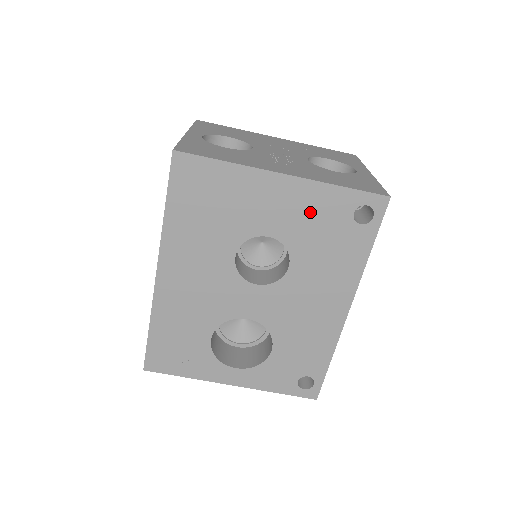
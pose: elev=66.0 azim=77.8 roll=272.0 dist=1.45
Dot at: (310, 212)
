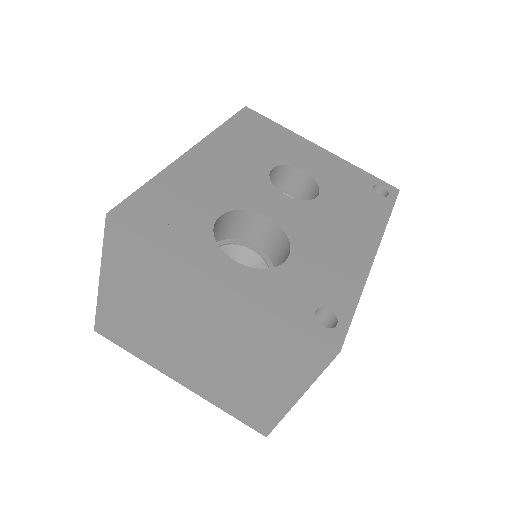
Dot at: (339, 172)
